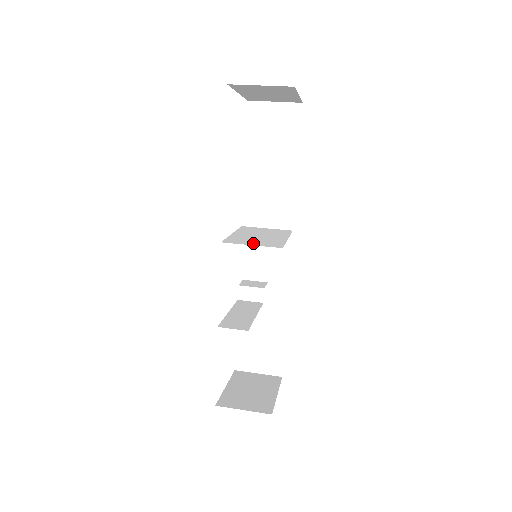
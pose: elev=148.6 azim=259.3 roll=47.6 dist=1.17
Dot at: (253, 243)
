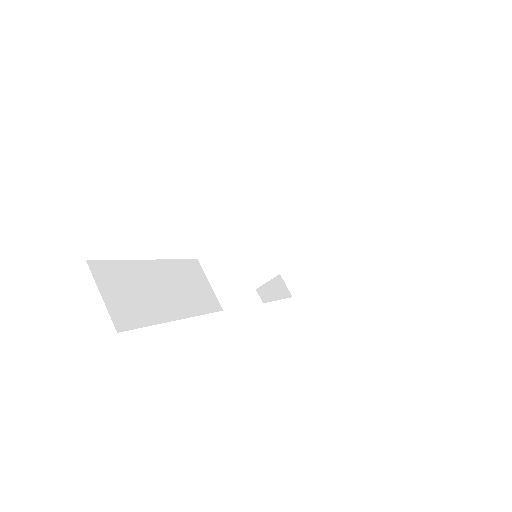
Dot at: (216, 280)
